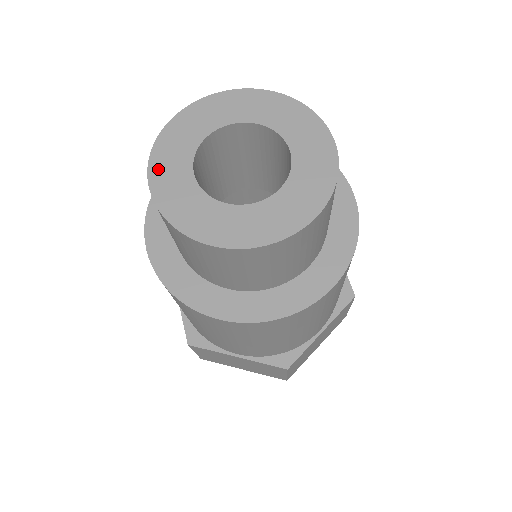
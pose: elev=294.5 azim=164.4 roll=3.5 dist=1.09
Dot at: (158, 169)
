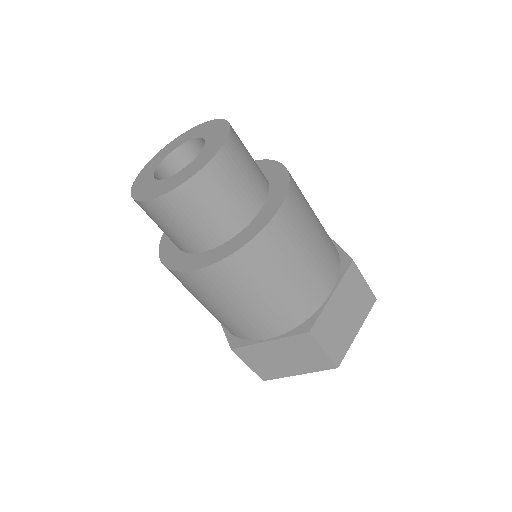
Dot at: (159, 154)
